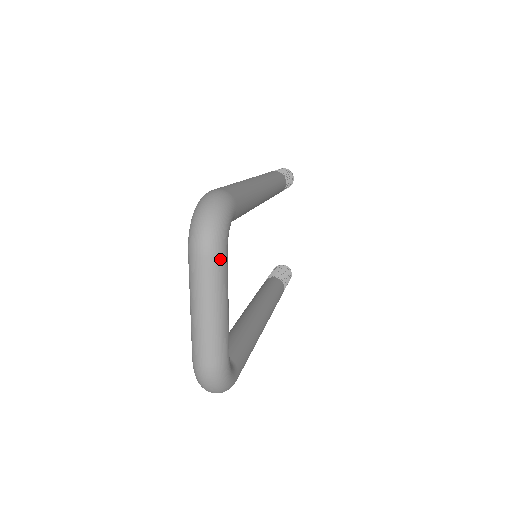
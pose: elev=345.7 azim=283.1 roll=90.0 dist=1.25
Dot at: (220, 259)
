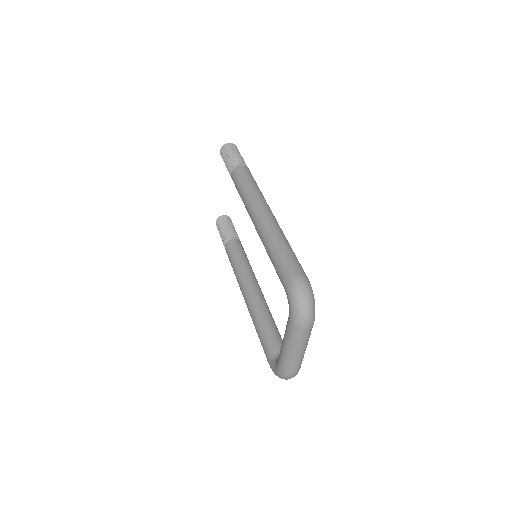
Dot at: occluded
